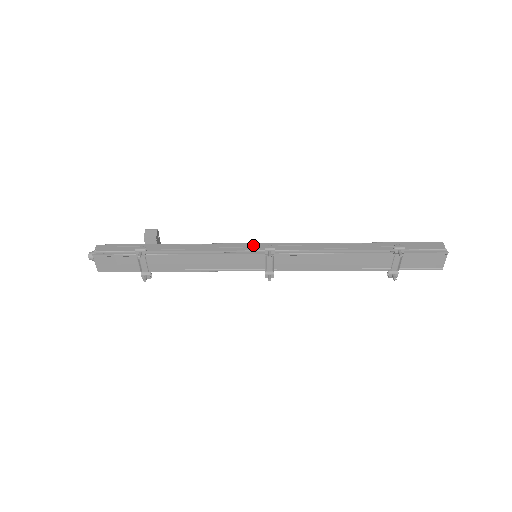
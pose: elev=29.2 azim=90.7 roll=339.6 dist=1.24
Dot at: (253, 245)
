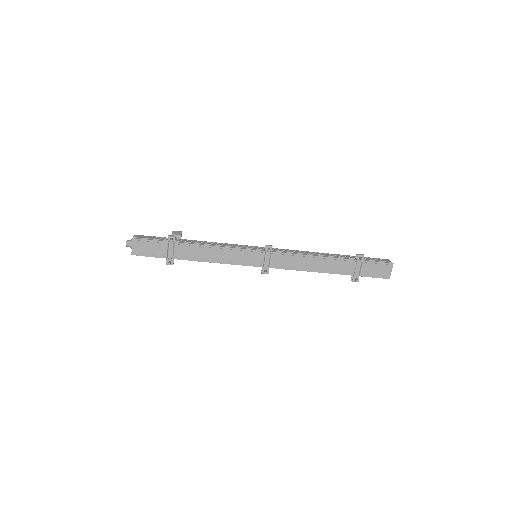
Dot at: (255, 247)
